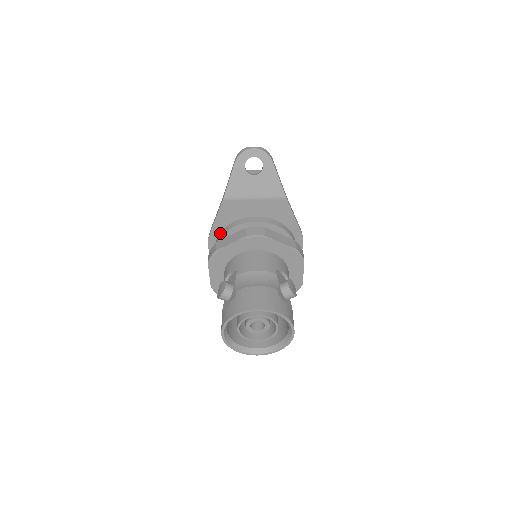
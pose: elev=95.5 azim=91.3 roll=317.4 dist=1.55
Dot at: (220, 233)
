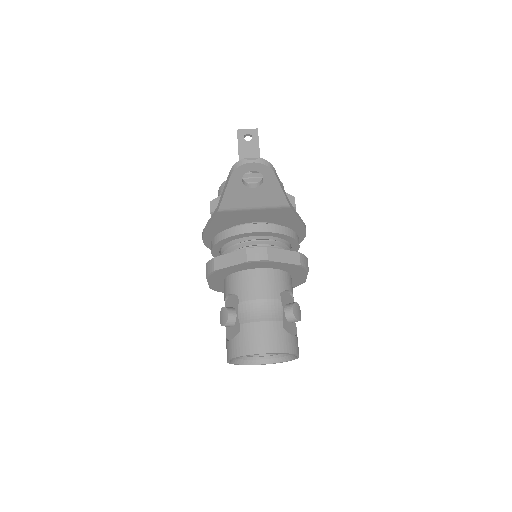
Dot at: (216, 236)
